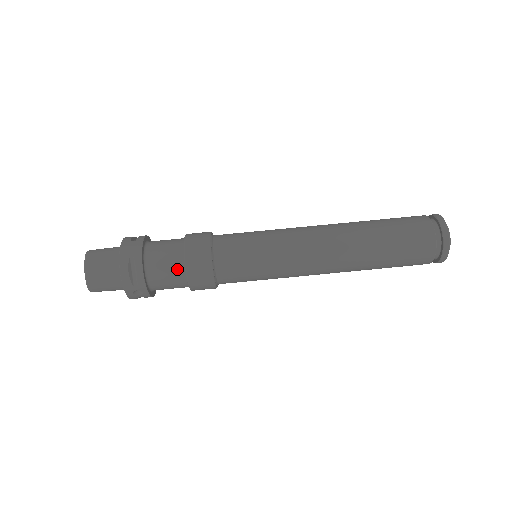
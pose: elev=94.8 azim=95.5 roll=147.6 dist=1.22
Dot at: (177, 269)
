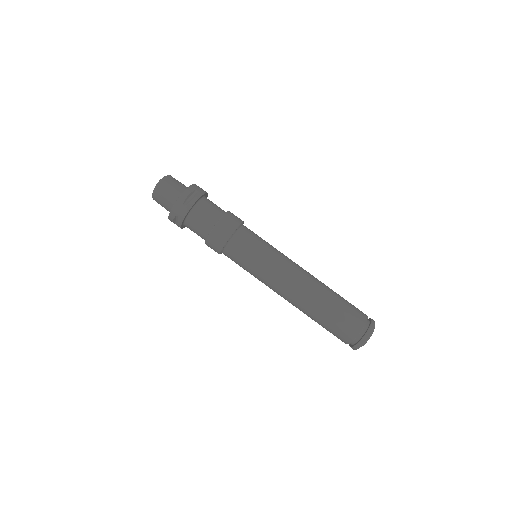
Dot at: (201, 237)
